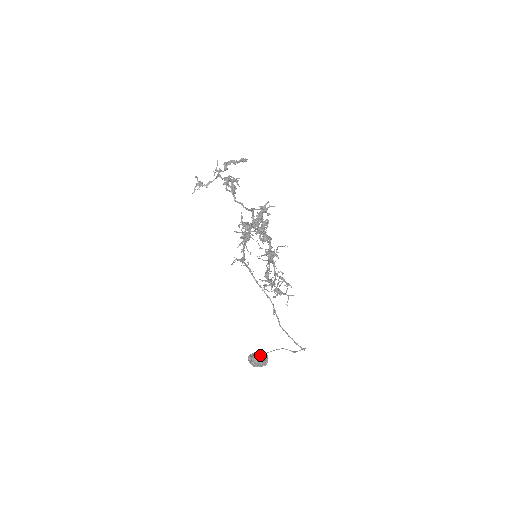
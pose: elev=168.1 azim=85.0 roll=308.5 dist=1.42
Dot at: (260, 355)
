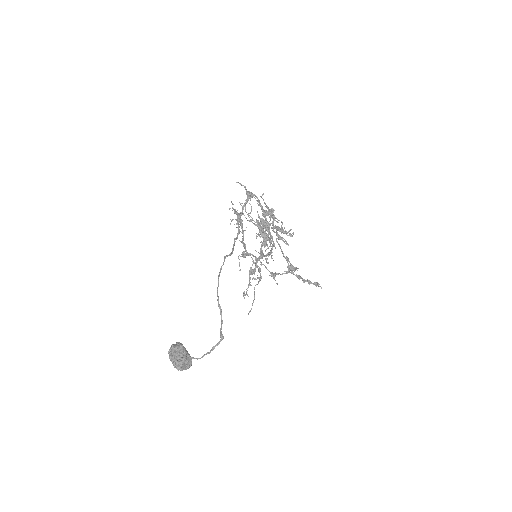
Dot at: occluded
